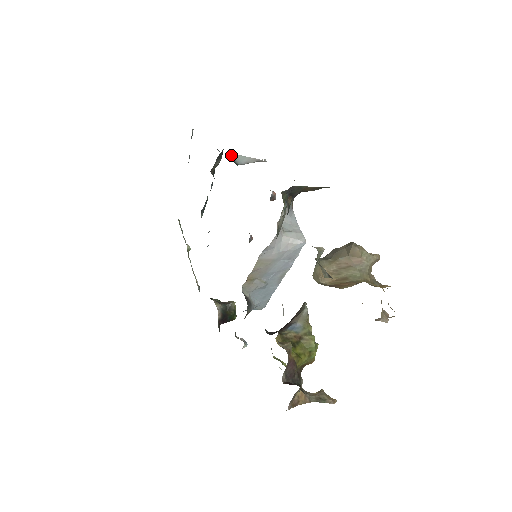
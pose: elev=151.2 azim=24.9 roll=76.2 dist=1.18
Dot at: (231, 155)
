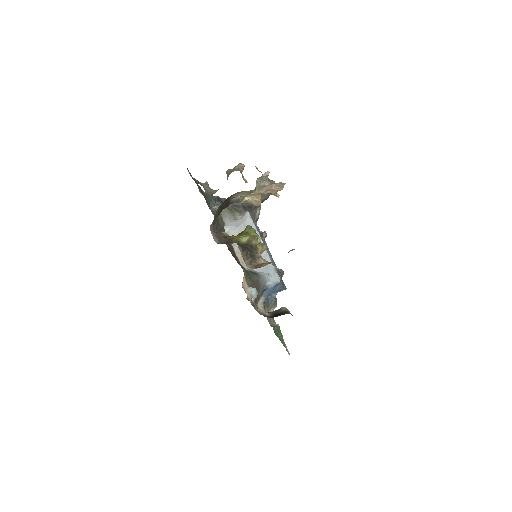
Dot at: occluded
